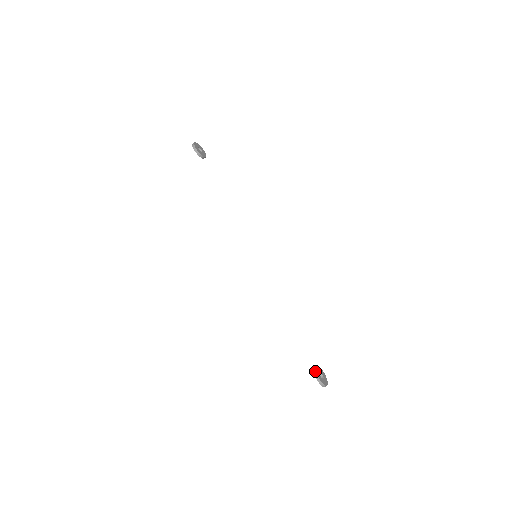
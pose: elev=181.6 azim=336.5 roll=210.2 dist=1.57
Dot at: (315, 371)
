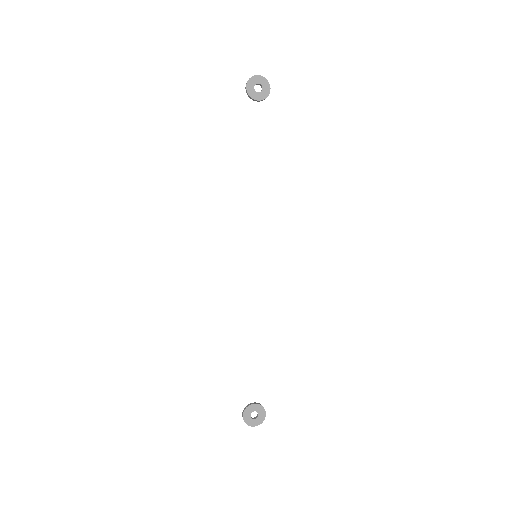
Dot at: (246, 407)
